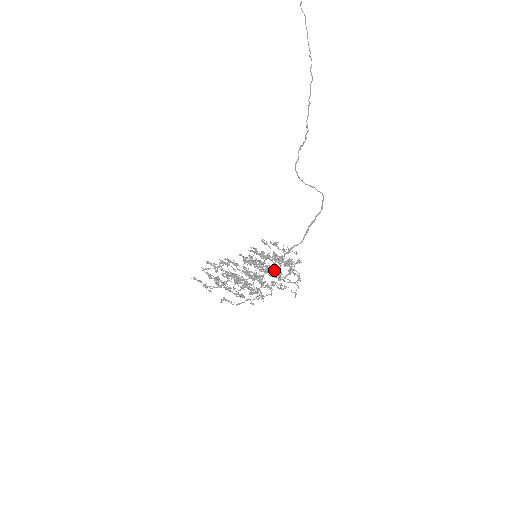
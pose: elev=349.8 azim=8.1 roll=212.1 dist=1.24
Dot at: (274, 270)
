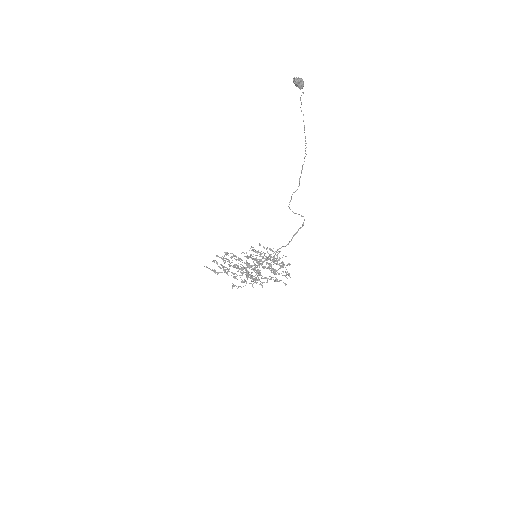
Dot at: (271, 269)
